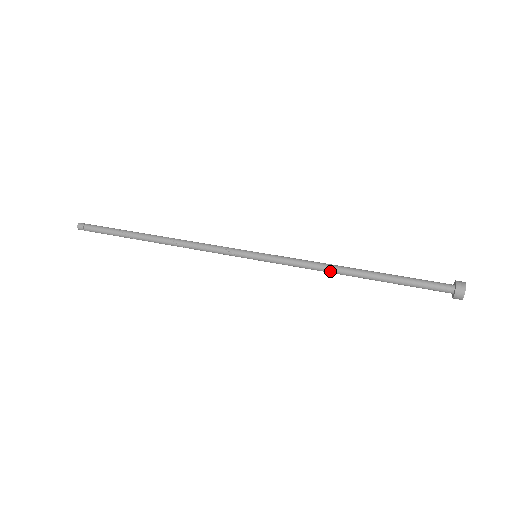
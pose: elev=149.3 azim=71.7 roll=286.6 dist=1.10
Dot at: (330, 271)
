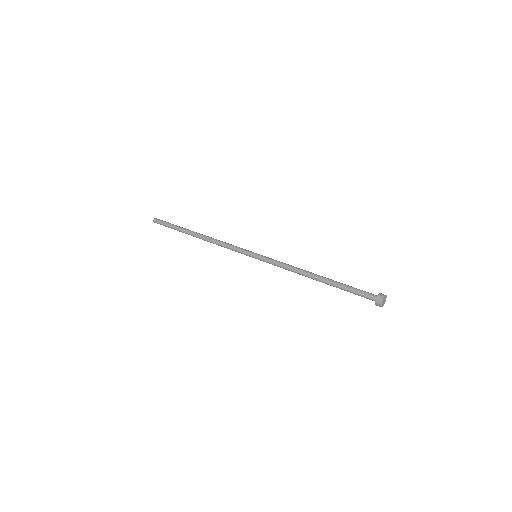
Dot at: (300, 272)
